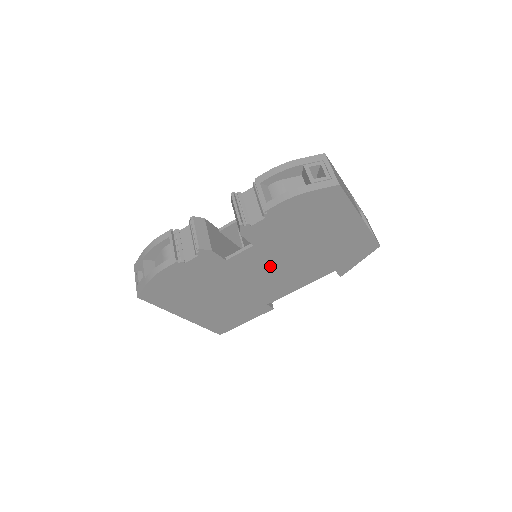
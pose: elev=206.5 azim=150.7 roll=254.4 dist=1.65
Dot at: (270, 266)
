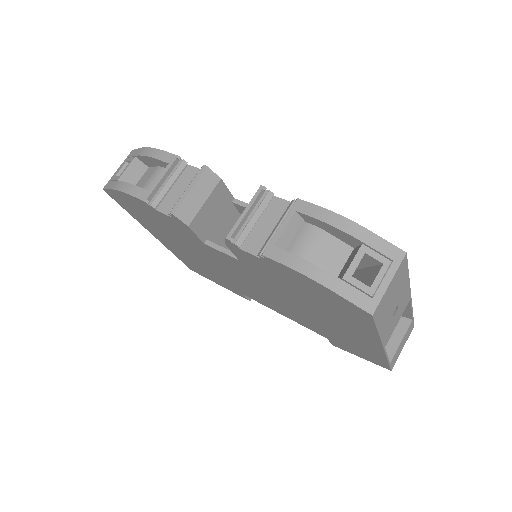
Dot at: (255, 283)
